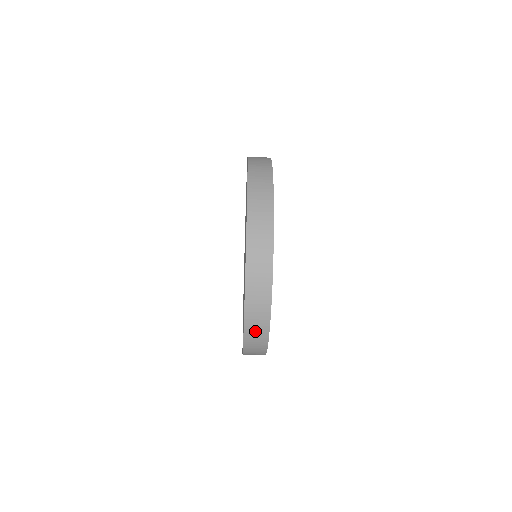
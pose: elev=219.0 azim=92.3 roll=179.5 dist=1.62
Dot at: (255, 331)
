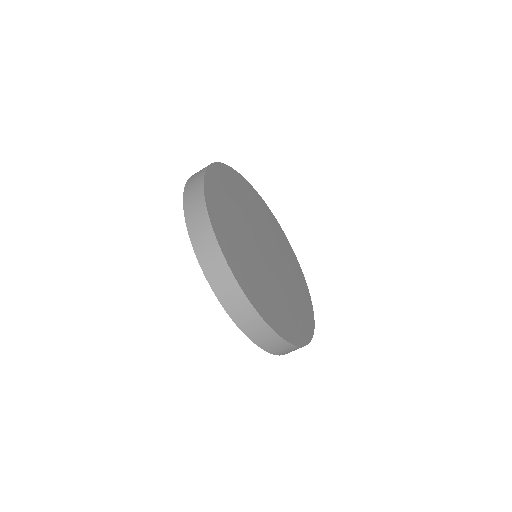
Dot at: occluded
